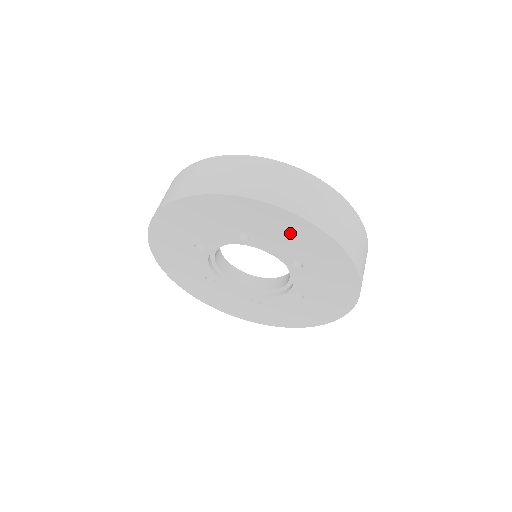
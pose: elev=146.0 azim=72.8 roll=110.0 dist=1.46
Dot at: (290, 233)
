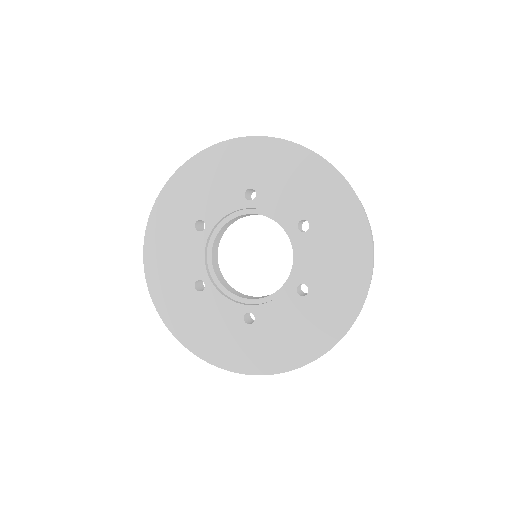
Dot at: (298, 176)
